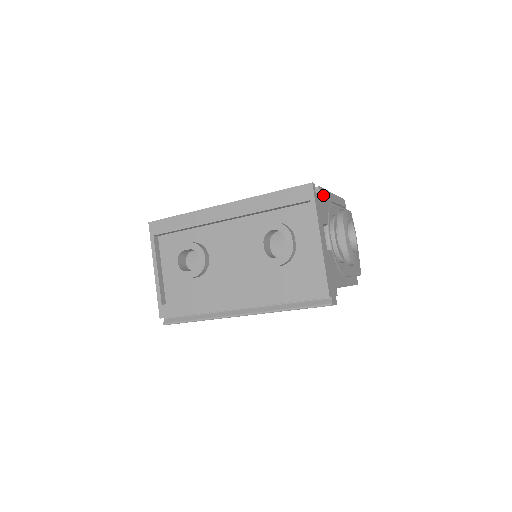
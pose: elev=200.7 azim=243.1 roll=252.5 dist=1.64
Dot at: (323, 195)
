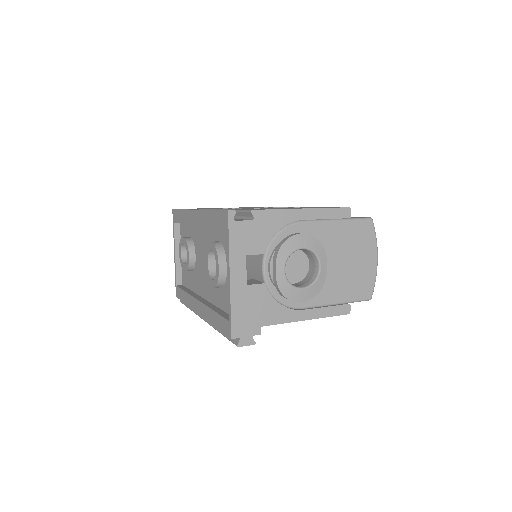
Dot at: (263, 218)
